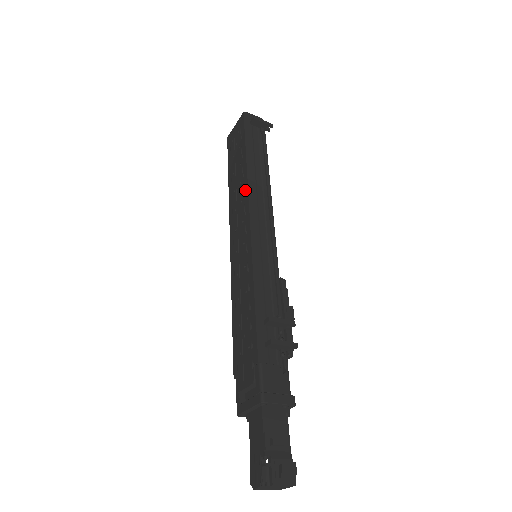
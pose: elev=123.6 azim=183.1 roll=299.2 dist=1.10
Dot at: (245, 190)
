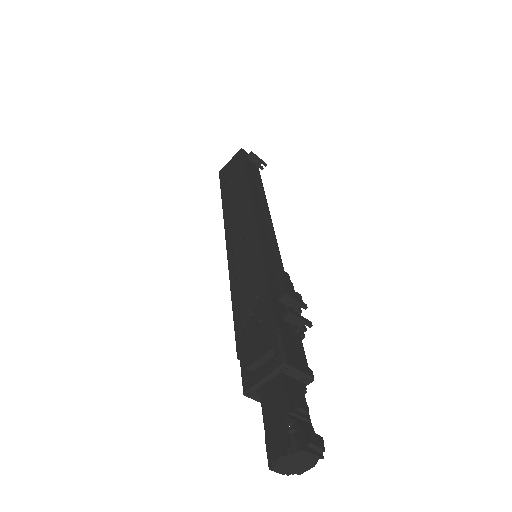
Dot at: (247, 199)
